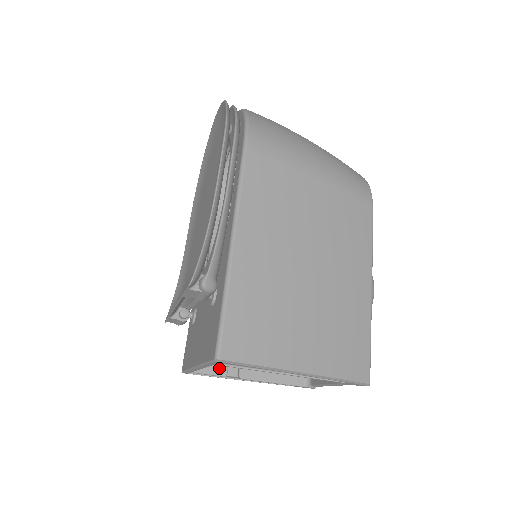
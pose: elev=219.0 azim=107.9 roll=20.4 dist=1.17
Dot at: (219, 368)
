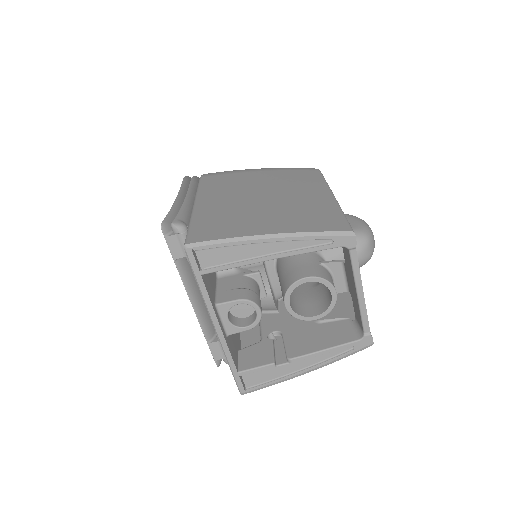
Dot at: (265, 360)
